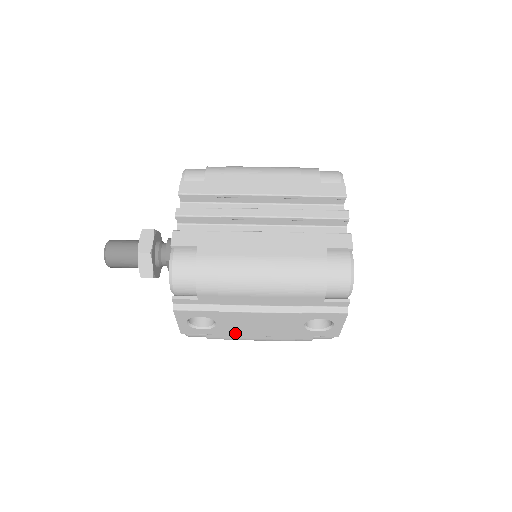
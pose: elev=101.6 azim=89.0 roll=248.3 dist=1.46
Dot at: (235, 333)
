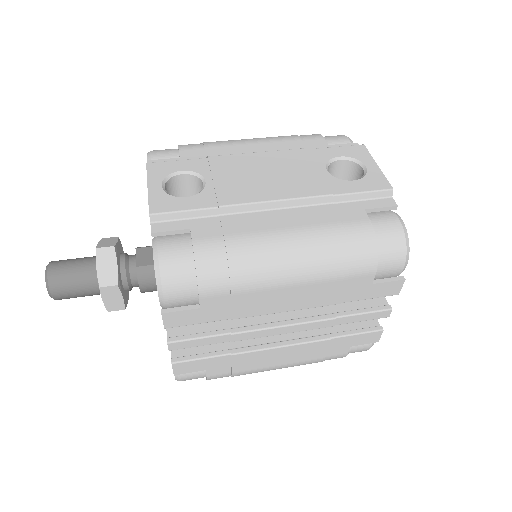
Dot at: (237, 198)
